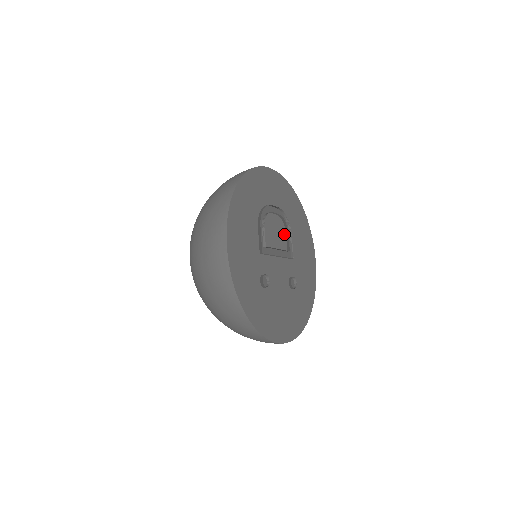
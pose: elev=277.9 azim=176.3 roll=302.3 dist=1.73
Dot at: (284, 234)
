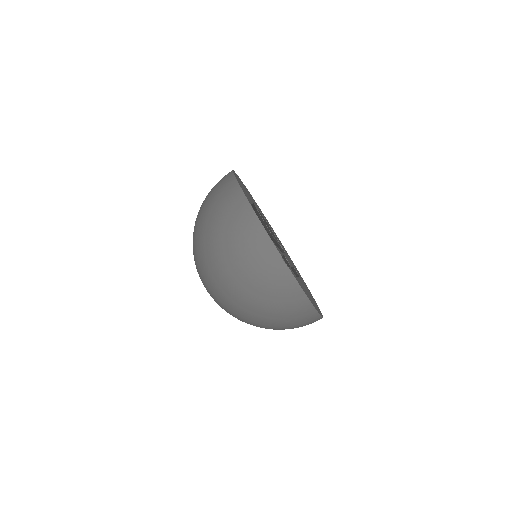
Dot at: (271, 230)
